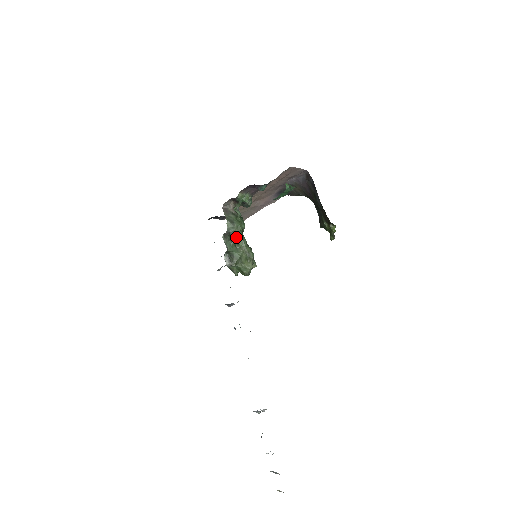
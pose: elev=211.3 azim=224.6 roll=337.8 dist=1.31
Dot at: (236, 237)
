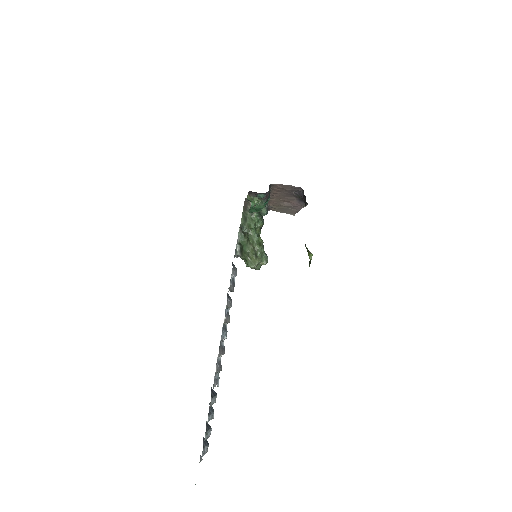
Dot at: (247, 233)
